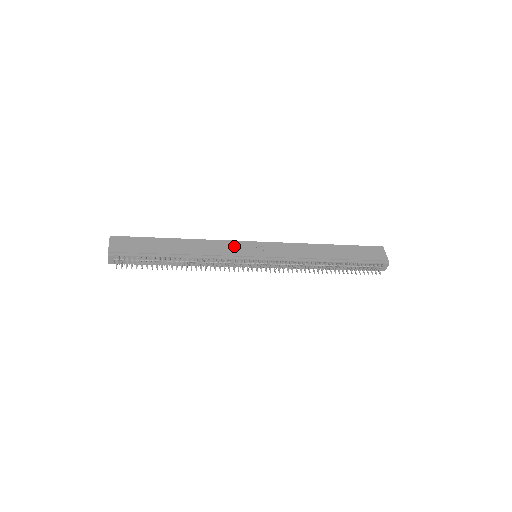
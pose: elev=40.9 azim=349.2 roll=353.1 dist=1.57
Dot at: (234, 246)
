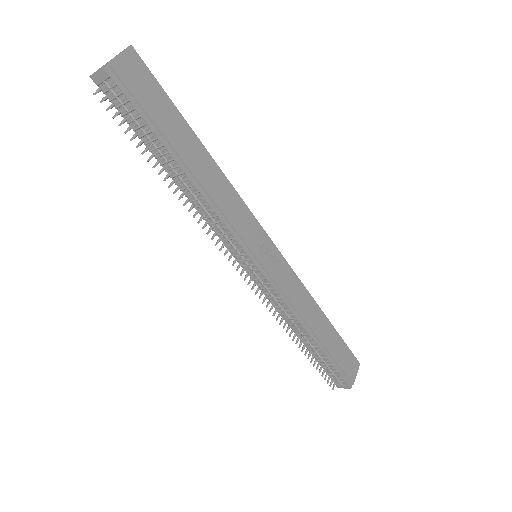
Dot at: (249, 223)
